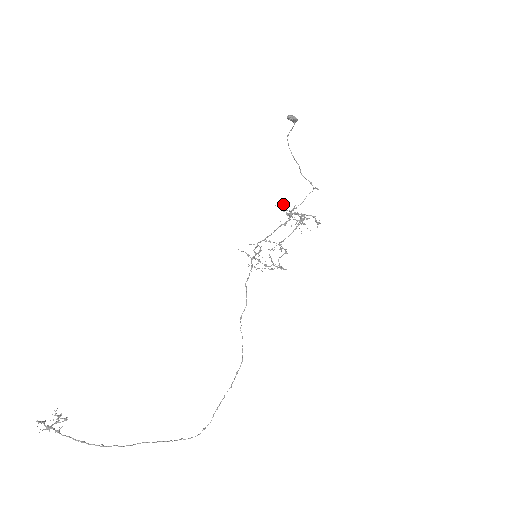
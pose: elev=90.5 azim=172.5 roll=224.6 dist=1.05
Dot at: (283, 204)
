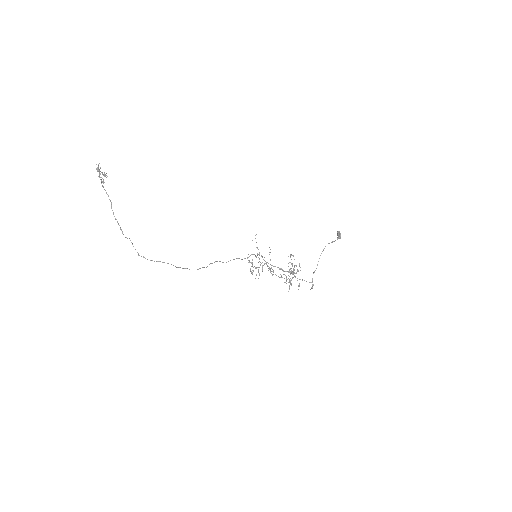
Dot at: occluded
